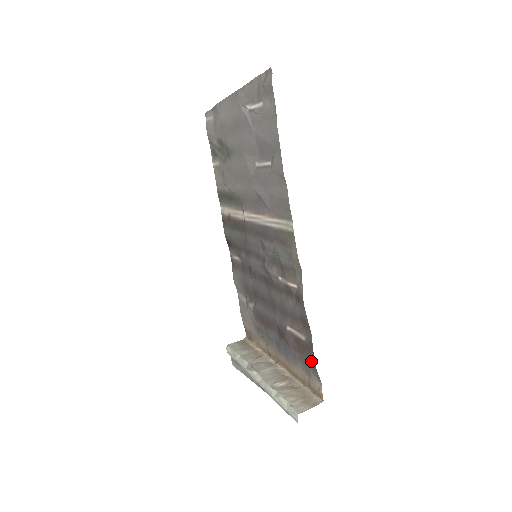
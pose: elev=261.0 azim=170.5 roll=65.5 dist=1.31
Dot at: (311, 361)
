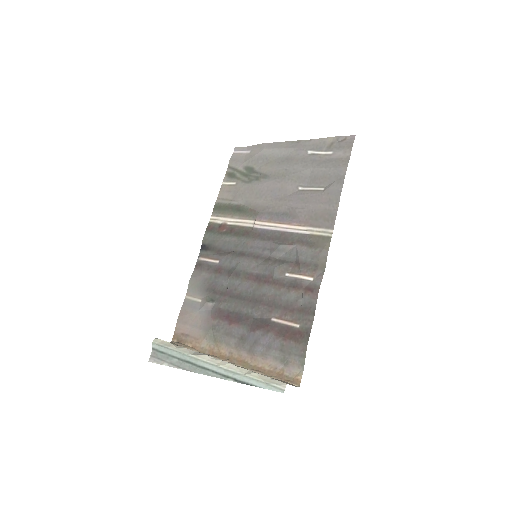
Dot at: (302, 345)
